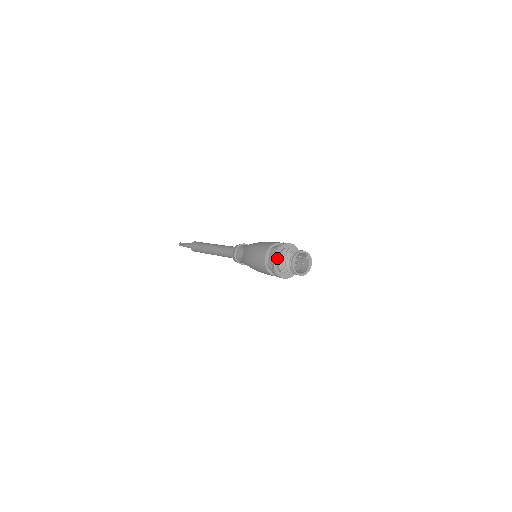
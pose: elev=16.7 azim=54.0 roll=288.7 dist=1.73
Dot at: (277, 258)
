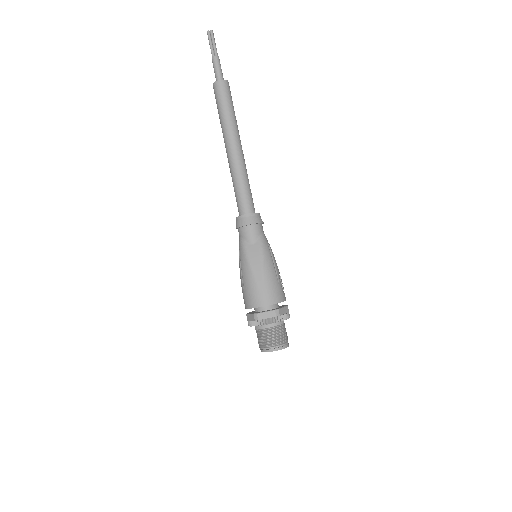
Dot at: (270, 325)
